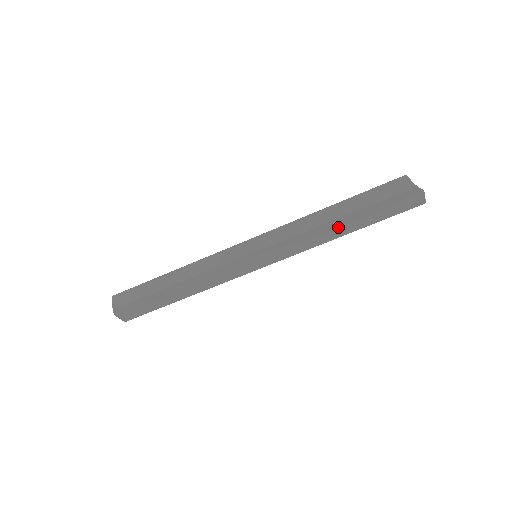
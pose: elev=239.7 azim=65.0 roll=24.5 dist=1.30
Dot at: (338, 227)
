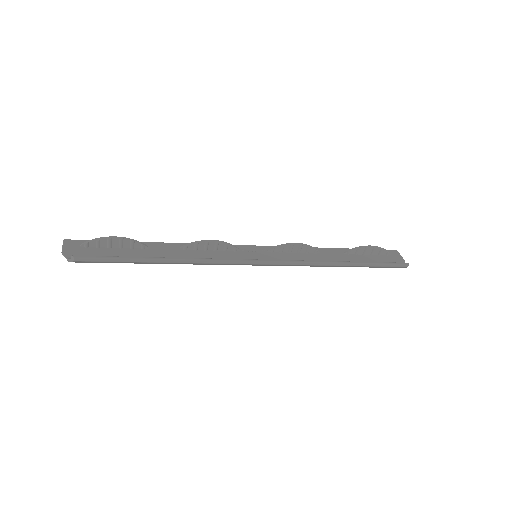
Dot at: (334, 258)
